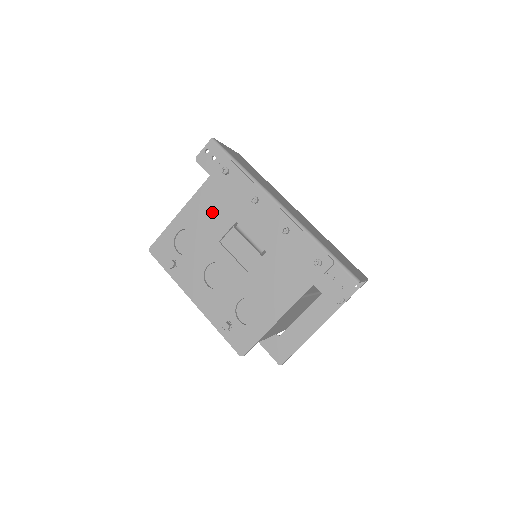
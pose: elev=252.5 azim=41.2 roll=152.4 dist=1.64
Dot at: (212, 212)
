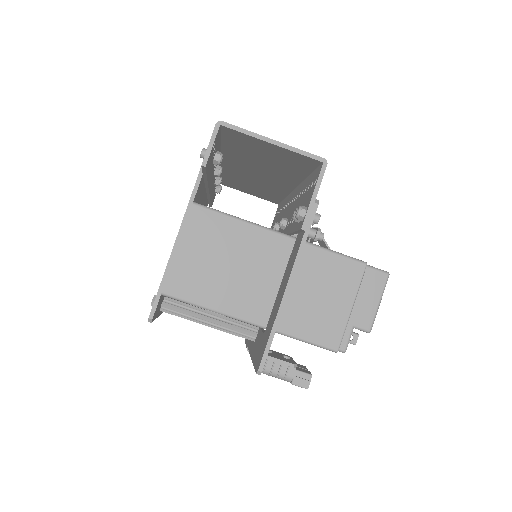
Dot at: occluded
